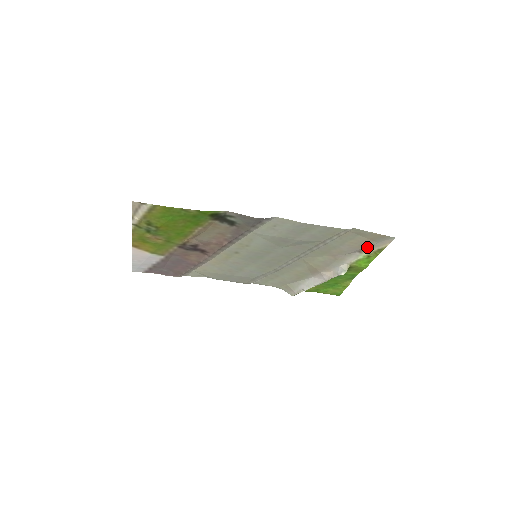
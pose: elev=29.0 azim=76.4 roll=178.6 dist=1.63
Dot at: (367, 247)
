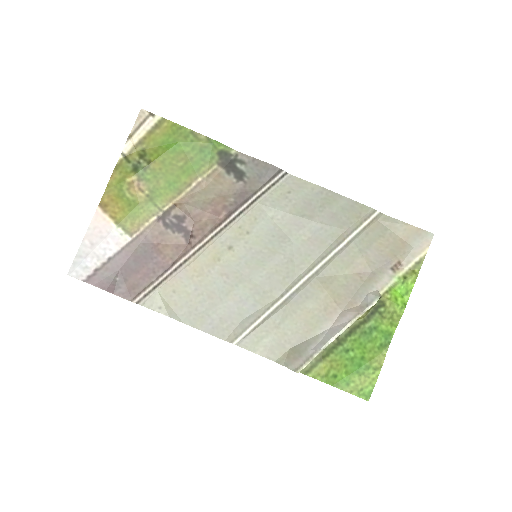
Dot at: (401, 258)
